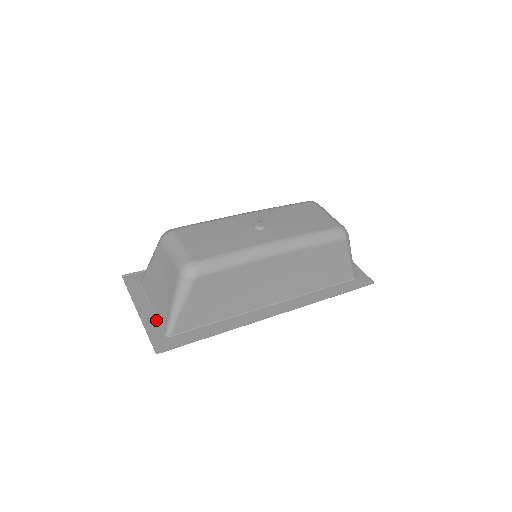
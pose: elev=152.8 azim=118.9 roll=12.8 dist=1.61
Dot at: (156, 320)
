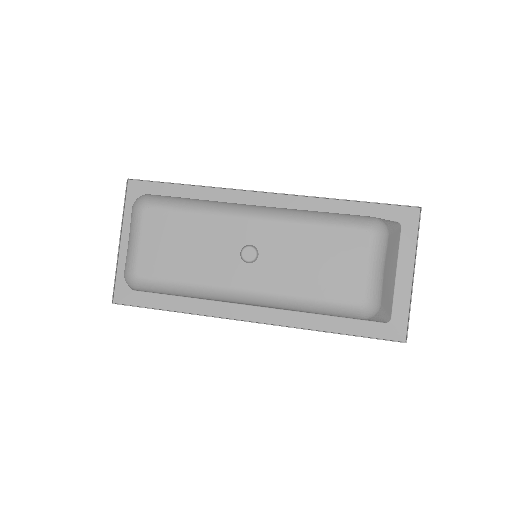
Dot at: occluded
